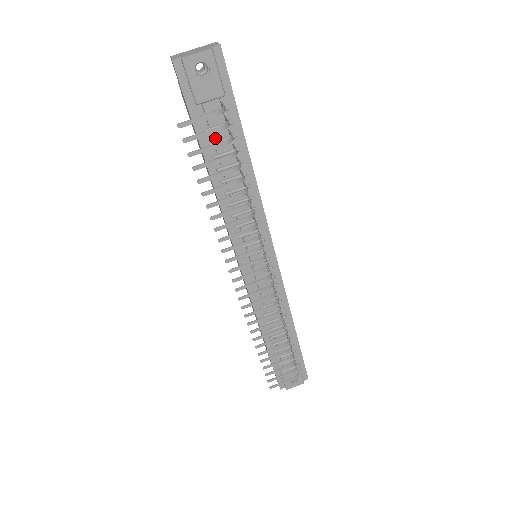
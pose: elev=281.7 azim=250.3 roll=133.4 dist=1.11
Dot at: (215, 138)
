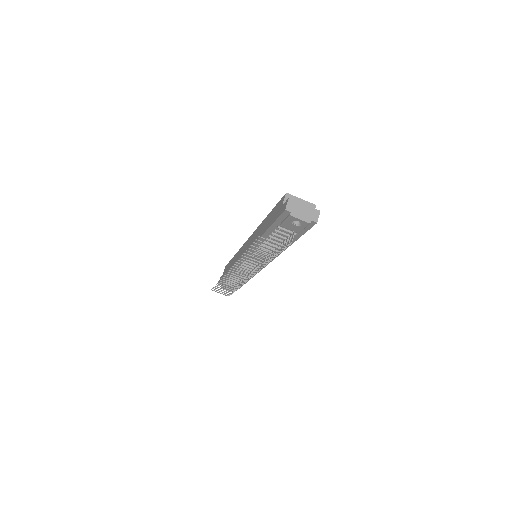
Dot at: (278, 233)
